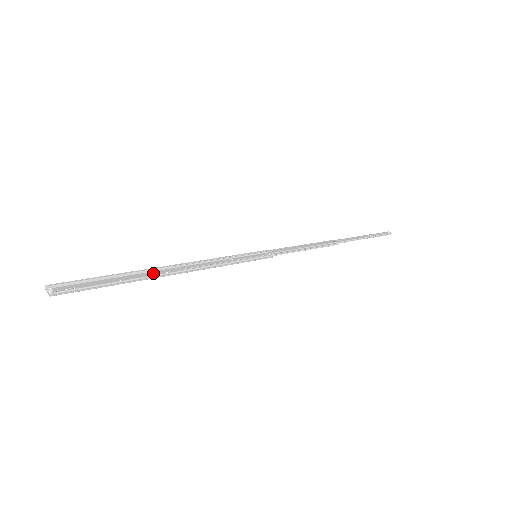
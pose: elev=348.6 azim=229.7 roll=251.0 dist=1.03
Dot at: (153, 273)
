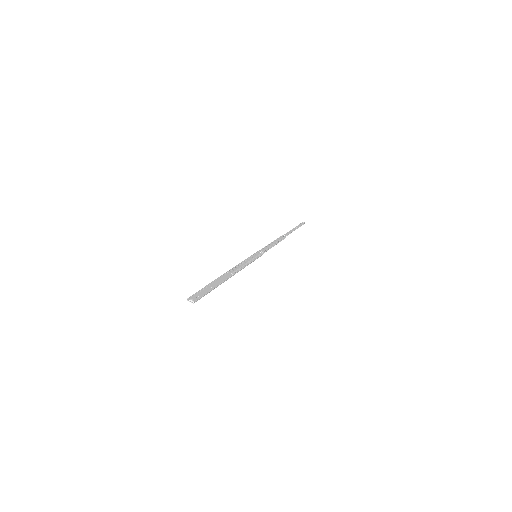
Dot at: (221, 279)
